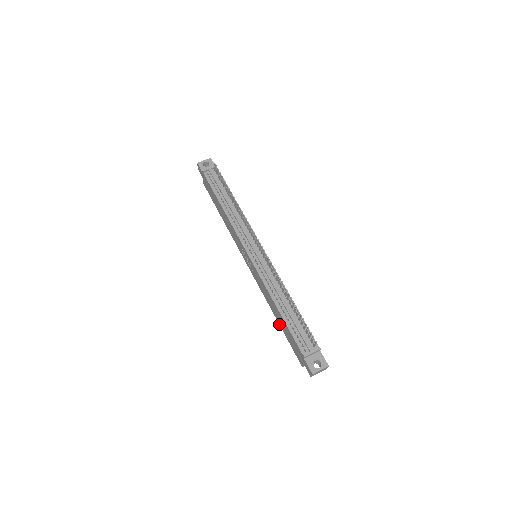
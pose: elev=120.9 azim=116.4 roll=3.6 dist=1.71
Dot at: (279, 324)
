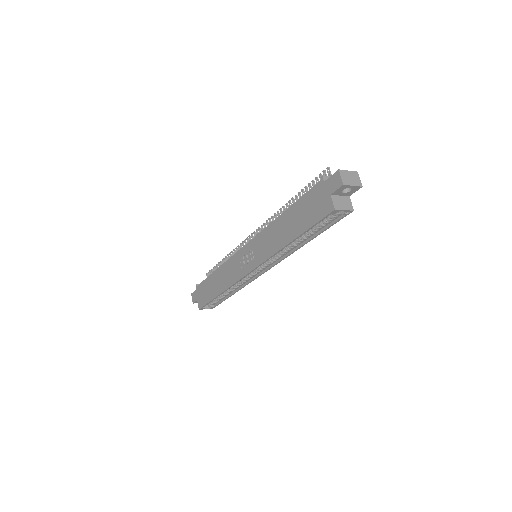
Dot at: (295, 237)
